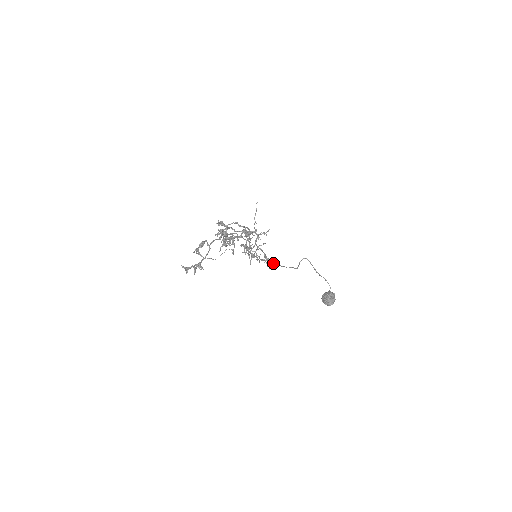
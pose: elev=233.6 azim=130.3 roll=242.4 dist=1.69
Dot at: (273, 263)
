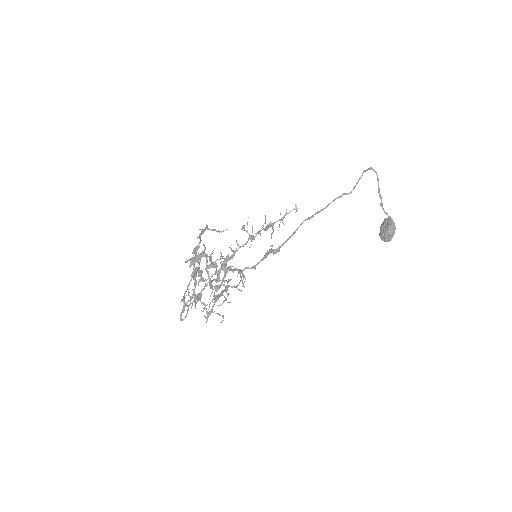
Dot at: (290, 237)
